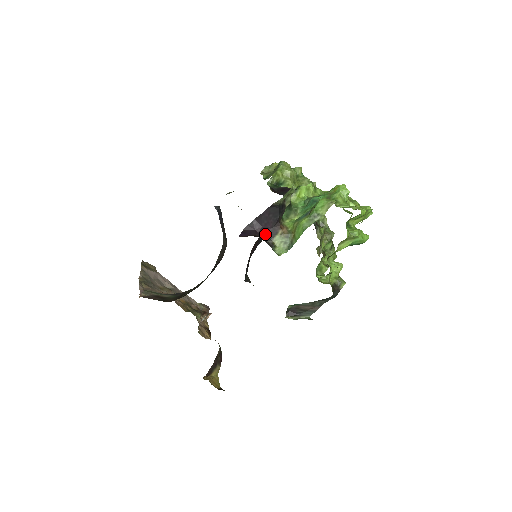
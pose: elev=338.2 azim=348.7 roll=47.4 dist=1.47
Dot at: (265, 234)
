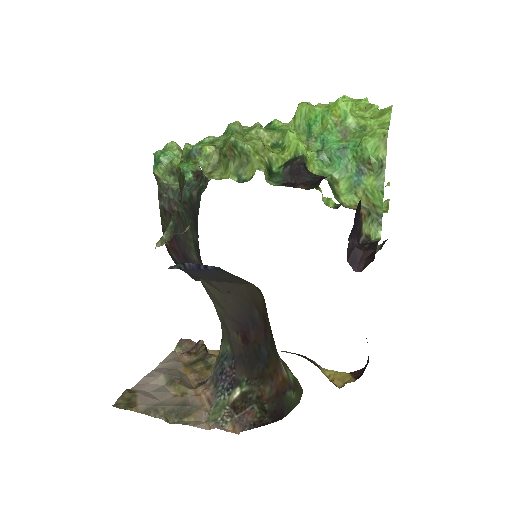
Dot at: (357, 238)
